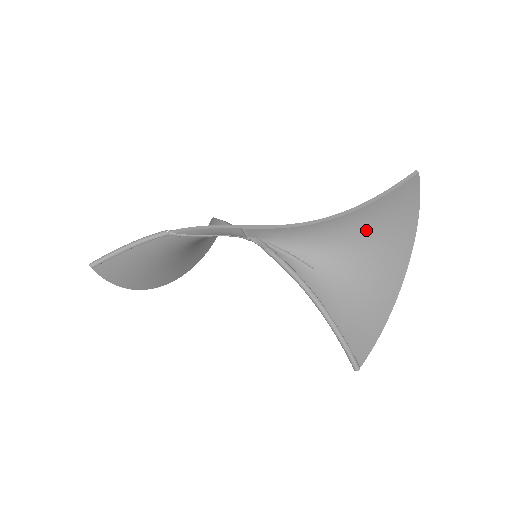
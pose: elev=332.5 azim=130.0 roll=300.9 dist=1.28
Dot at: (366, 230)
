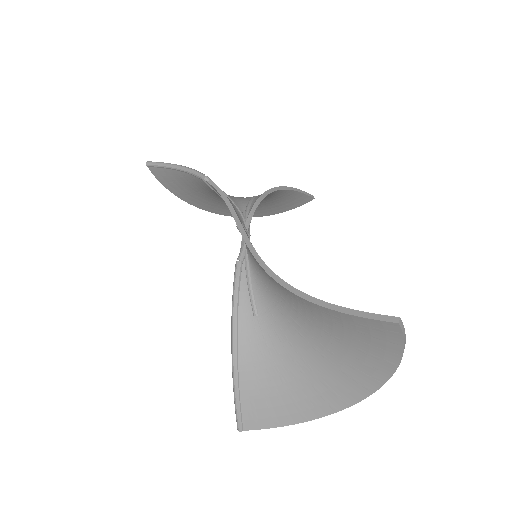
Dot at: (321, 326)
